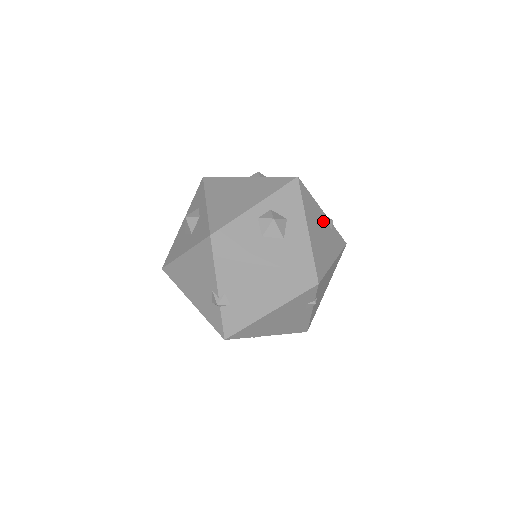
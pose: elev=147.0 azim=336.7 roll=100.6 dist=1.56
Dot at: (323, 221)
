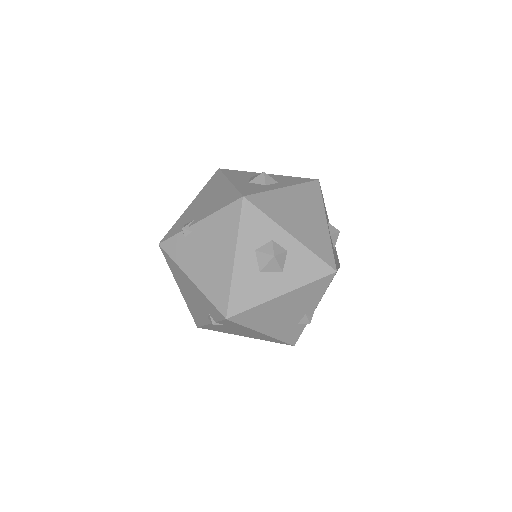
Dot at: occluded
